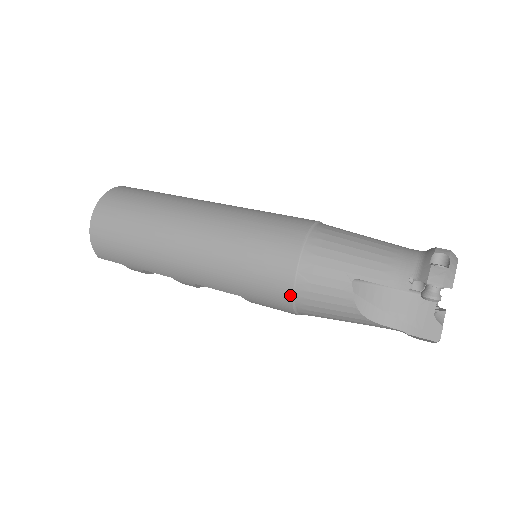
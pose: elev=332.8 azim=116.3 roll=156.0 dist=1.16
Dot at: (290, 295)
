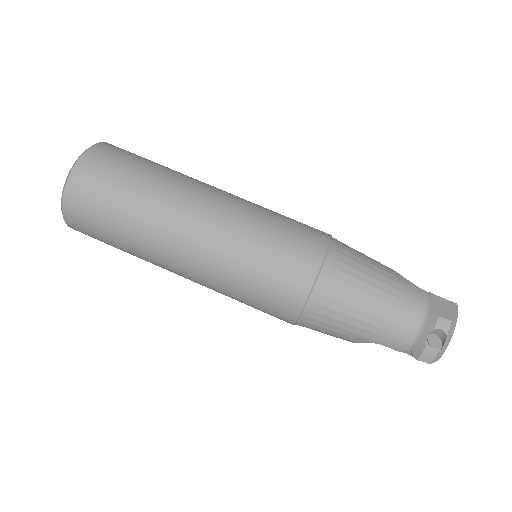
Dot at: occluded
